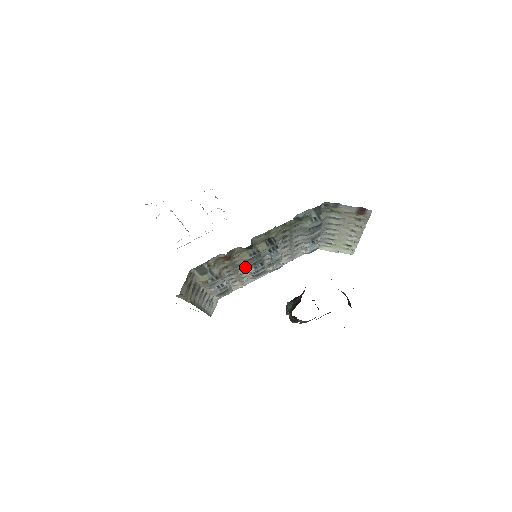
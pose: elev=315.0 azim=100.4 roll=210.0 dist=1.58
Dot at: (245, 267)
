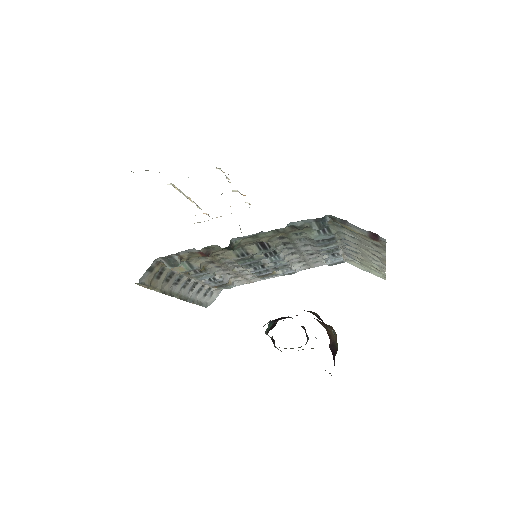
Dot at: occluded
